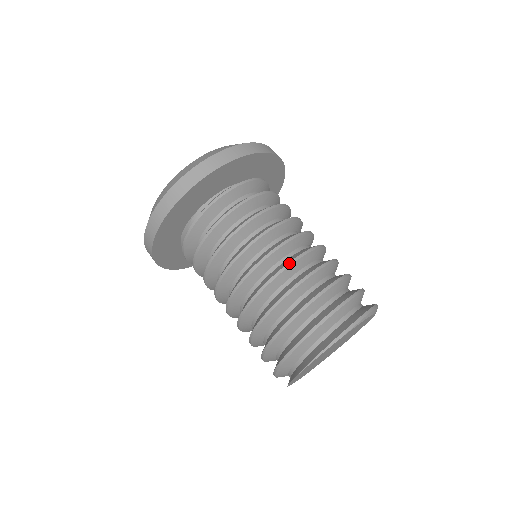
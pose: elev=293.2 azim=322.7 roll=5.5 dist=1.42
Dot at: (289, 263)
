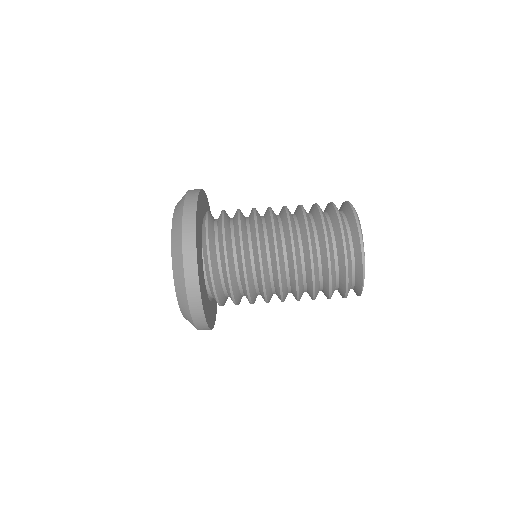
Dot at: (294, 262)
